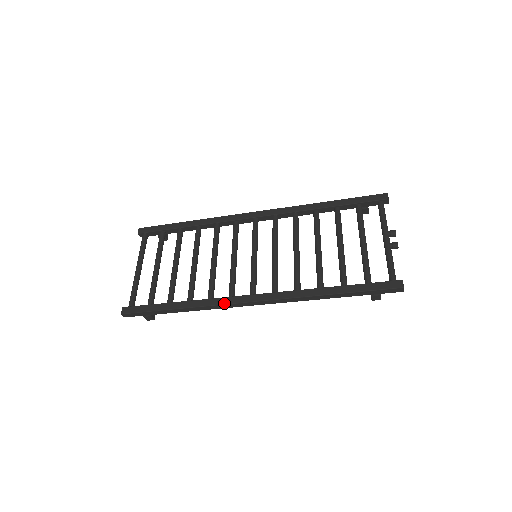
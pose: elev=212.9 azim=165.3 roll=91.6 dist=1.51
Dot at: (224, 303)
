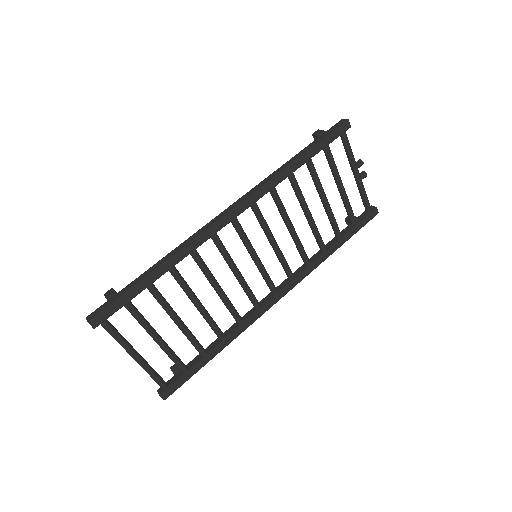
Dot at: (259, 317)
